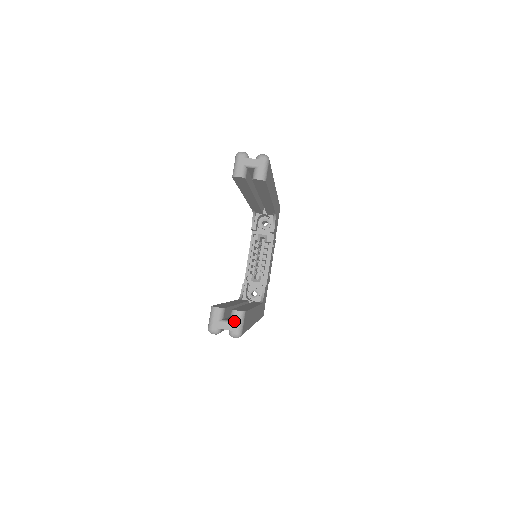
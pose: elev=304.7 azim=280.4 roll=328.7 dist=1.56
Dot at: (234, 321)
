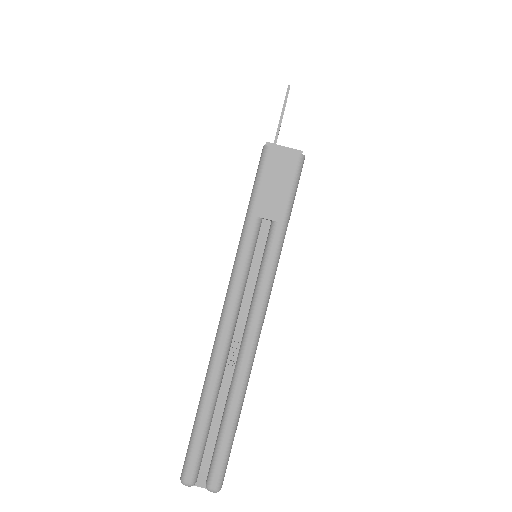
Dot at: occluded
